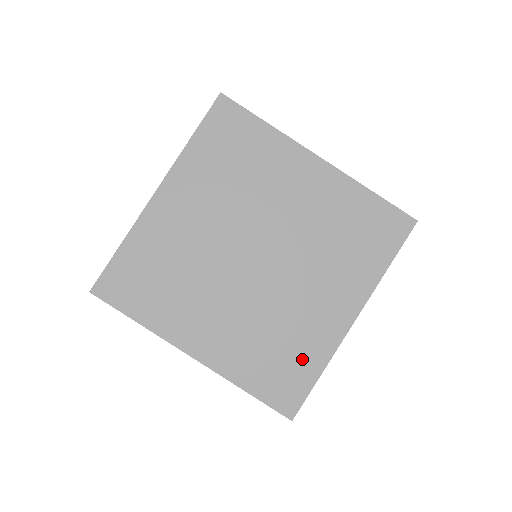
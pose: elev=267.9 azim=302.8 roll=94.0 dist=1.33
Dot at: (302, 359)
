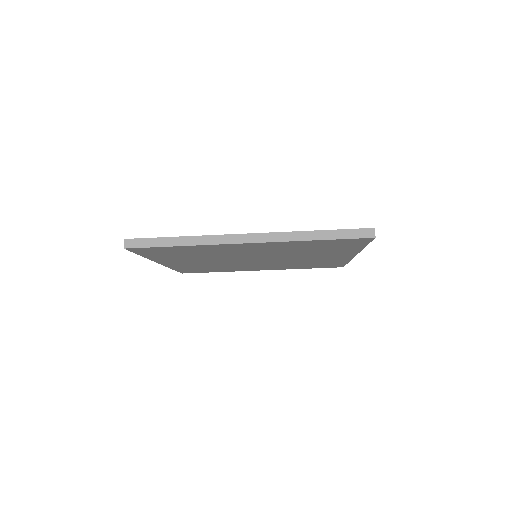
Dot at: (330, 263)
